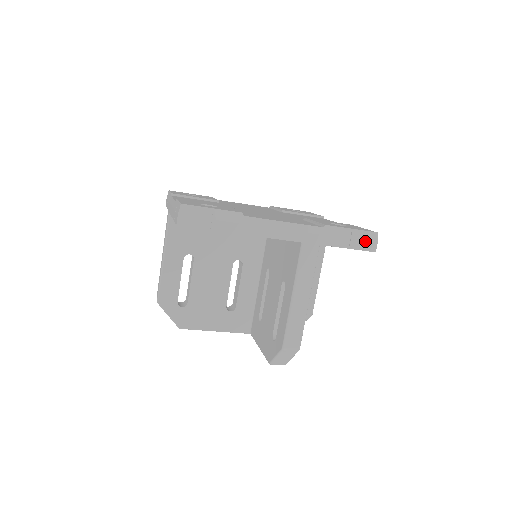
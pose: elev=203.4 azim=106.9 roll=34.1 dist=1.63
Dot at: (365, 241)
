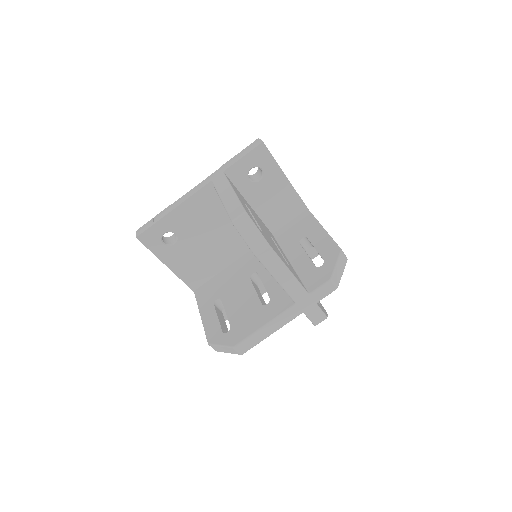
Dot at: (252, 146)
